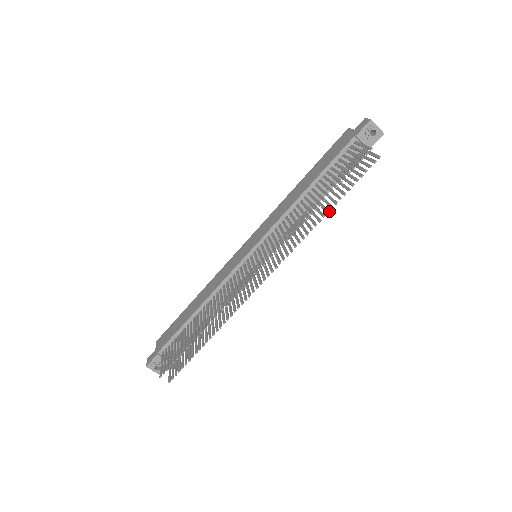
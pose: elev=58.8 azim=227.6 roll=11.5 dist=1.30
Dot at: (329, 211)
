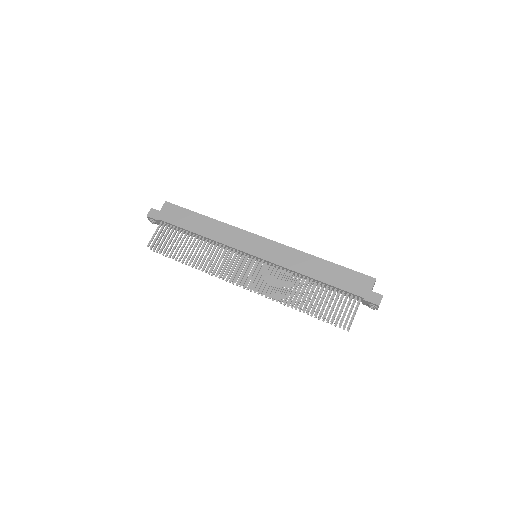
Dot at: occluded
